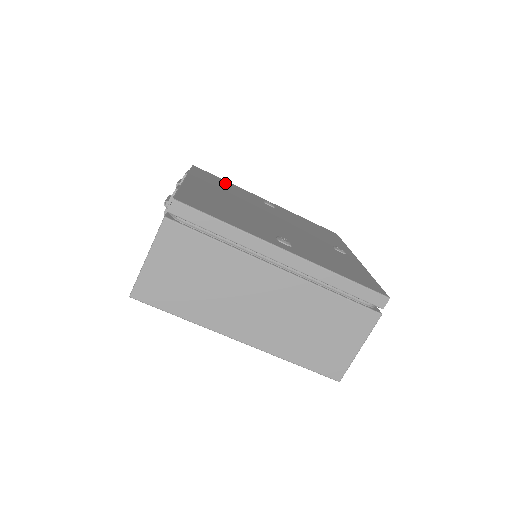
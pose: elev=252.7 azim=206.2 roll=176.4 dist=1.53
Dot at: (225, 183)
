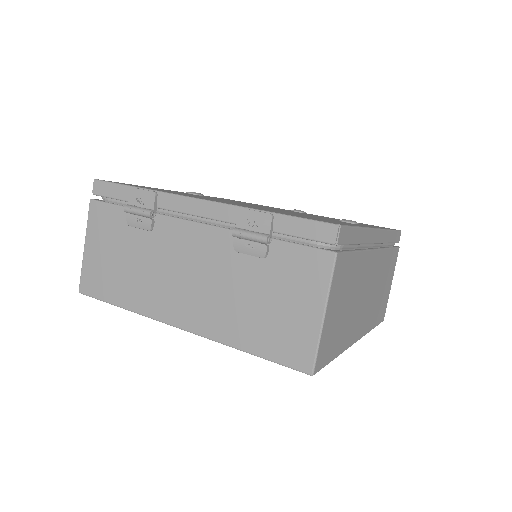
Dot at: occluded
